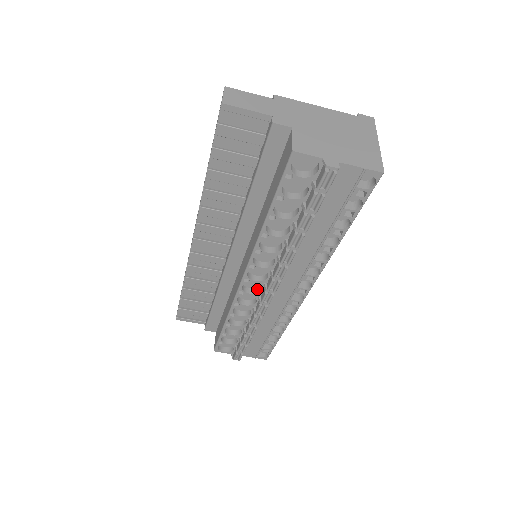
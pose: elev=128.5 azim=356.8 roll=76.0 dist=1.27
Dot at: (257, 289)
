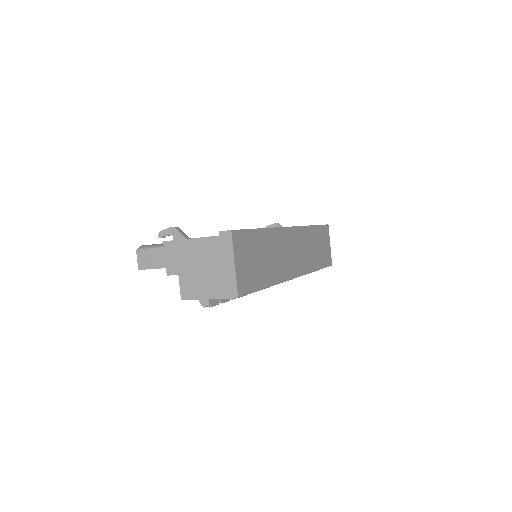
Dot at: occluded
